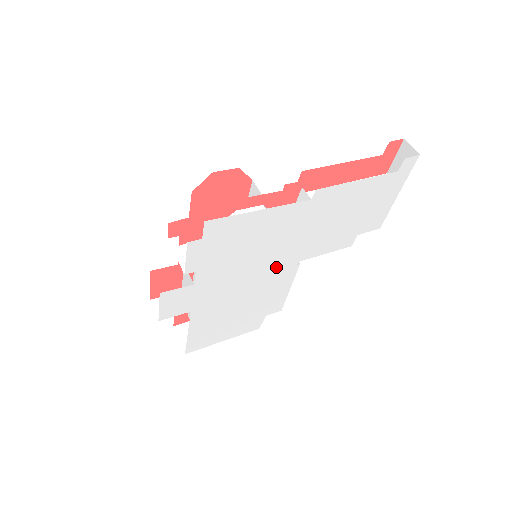
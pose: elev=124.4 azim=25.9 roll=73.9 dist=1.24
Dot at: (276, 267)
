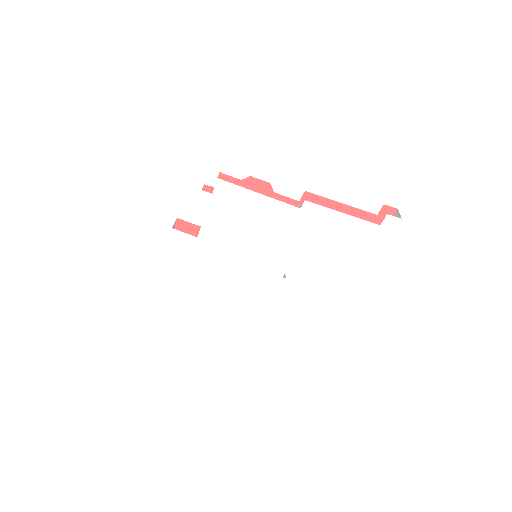
Dot at: (264, 267)
